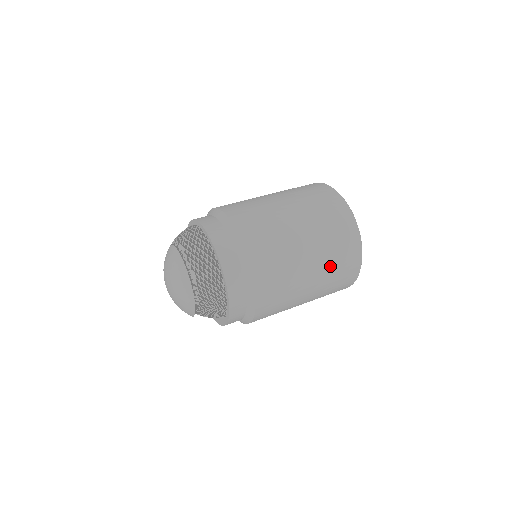
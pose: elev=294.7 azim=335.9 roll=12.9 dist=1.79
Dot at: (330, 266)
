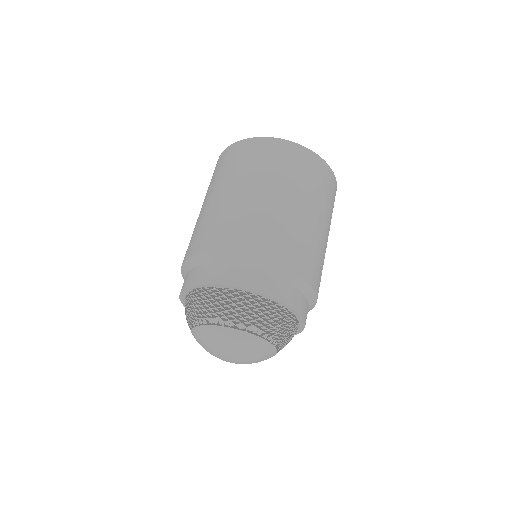
Dot at: (323, 201)
